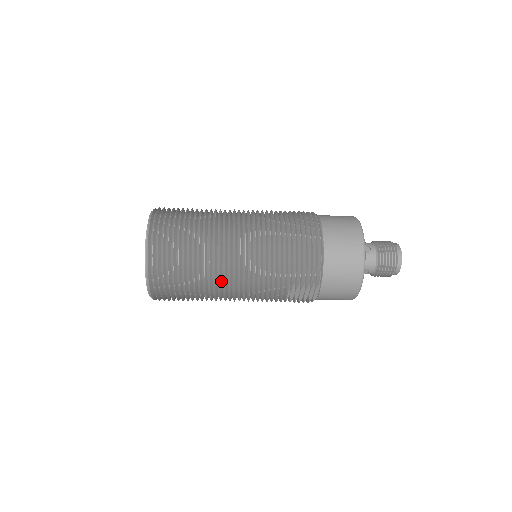
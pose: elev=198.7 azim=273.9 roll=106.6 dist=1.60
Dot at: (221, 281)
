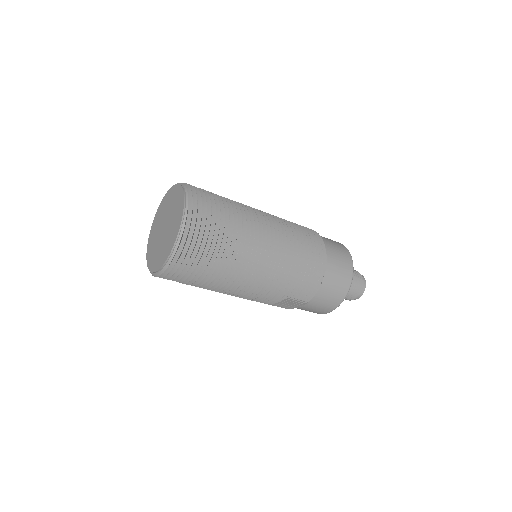
Dot at: (233, 280)
